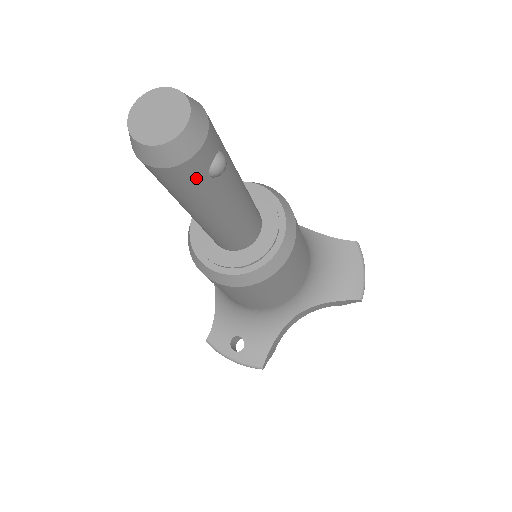
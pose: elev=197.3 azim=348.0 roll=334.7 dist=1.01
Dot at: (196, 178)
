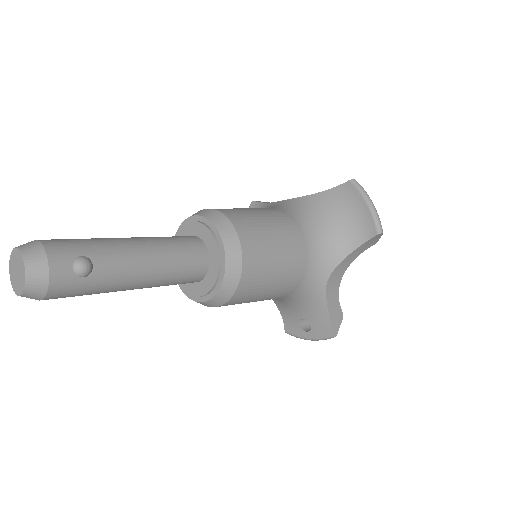
Dot at: (73, 286)
